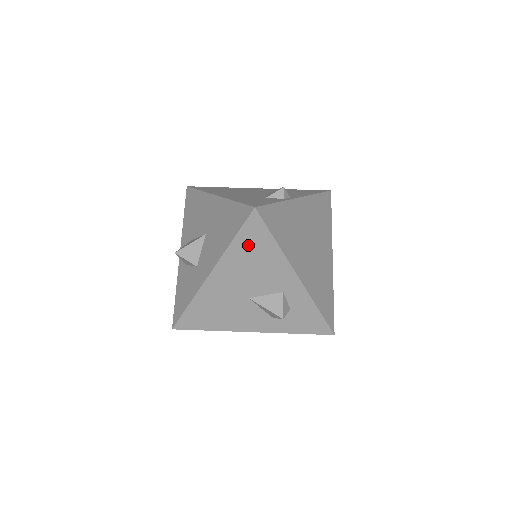
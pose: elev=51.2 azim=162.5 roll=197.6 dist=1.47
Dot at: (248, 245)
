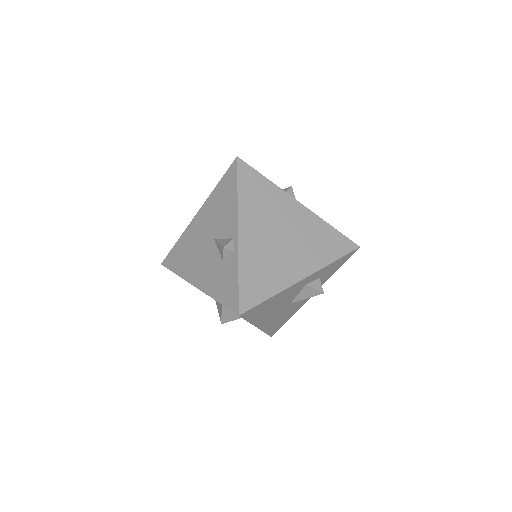
Dot at: (259, 313)
